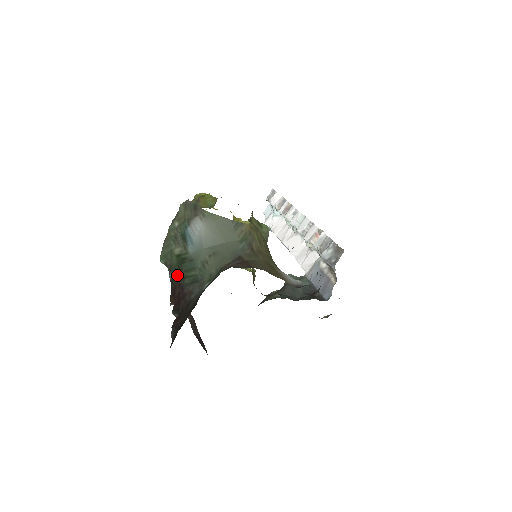
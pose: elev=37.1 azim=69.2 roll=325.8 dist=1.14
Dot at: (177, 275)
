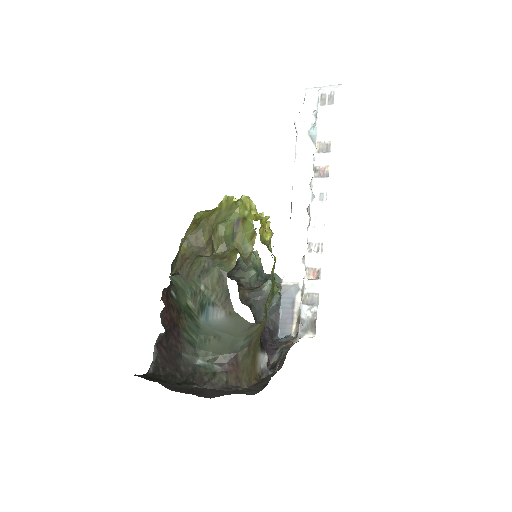
Dot at: (179, 311)
